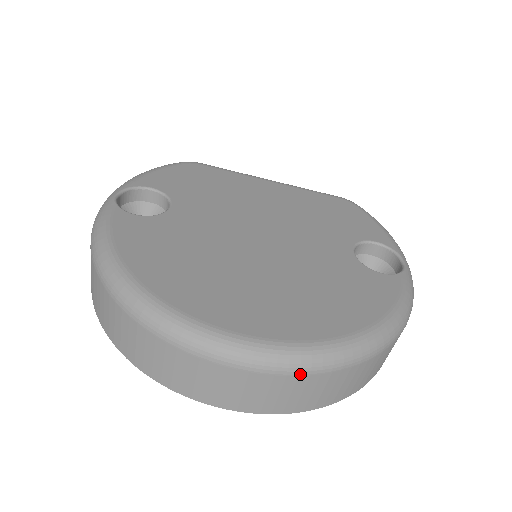
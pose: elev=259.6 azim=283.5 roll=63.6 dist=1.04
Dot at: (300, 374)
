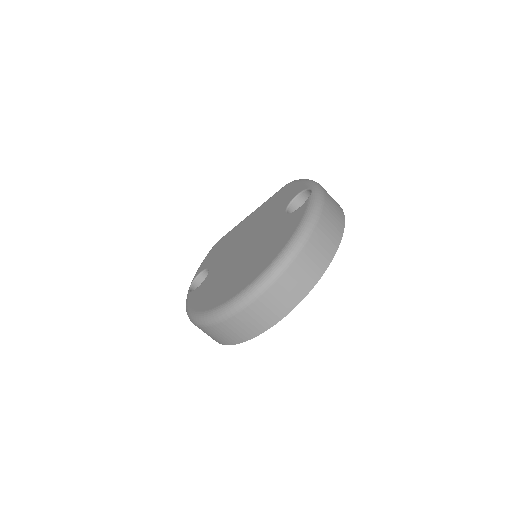
Dot at: (267, 289)
